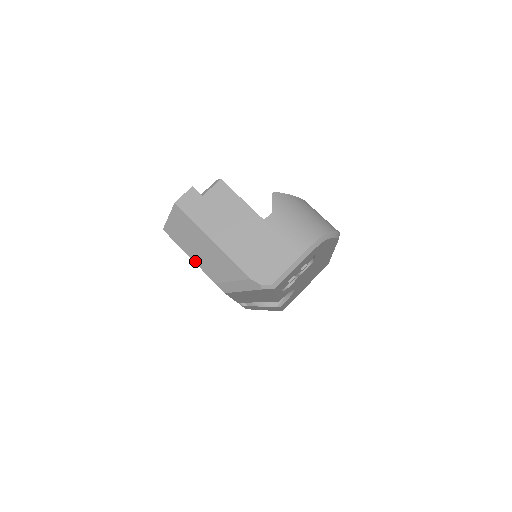
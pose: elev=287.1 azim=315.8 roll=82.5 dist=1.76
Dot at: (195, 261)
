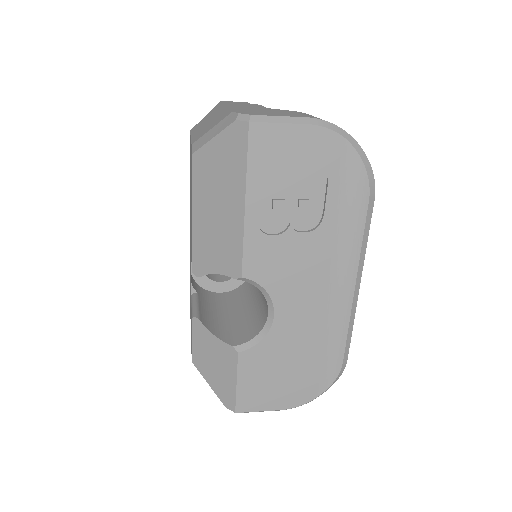
Dot at: (192, 137)
